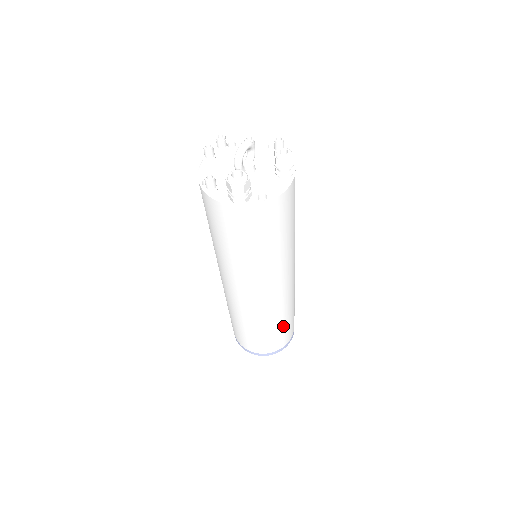
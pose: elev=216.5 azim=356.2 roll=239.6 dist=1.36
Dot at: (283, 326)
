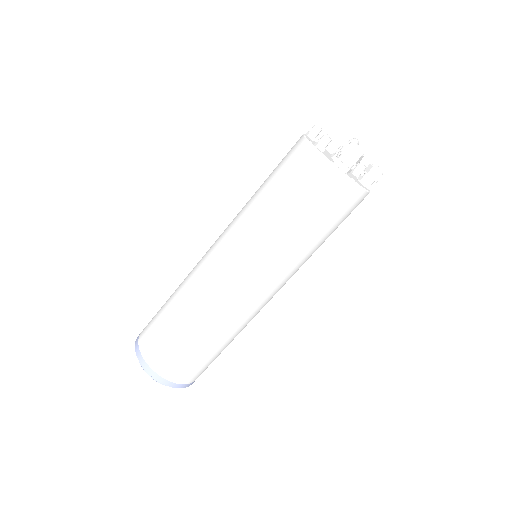
Dot at: (216, 351)
